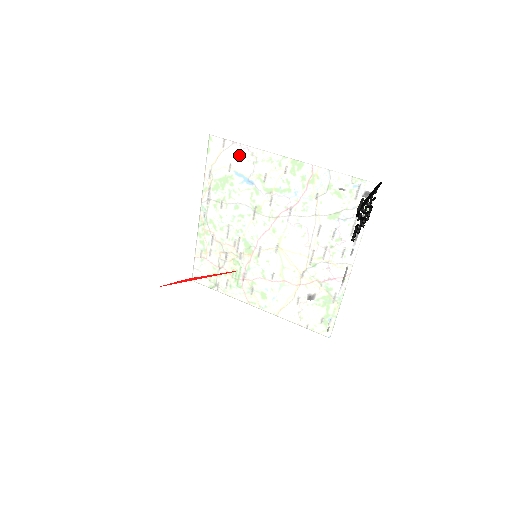
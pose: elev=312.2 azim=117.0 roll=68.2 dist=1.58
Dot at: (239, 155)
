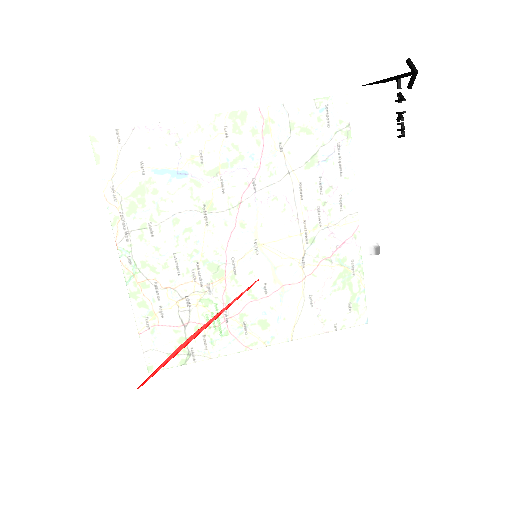
Dot at: occluded
